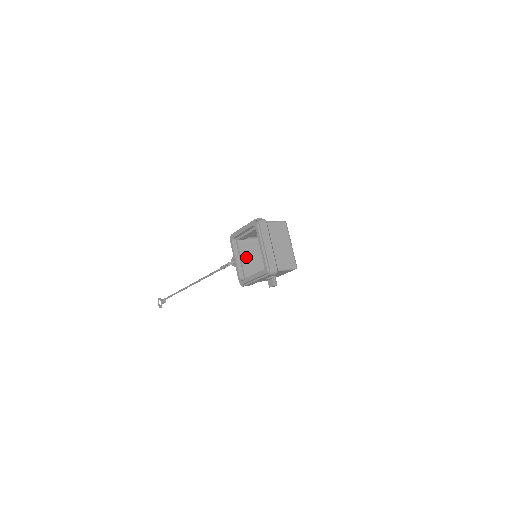
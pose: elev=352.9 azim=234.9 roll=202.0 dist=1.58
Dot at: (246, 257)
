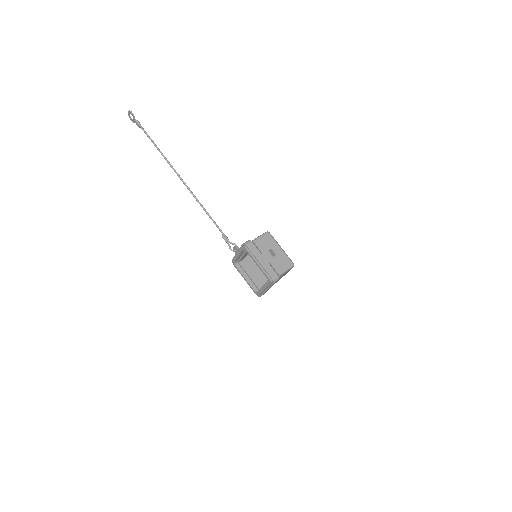
Dot at: occluded
